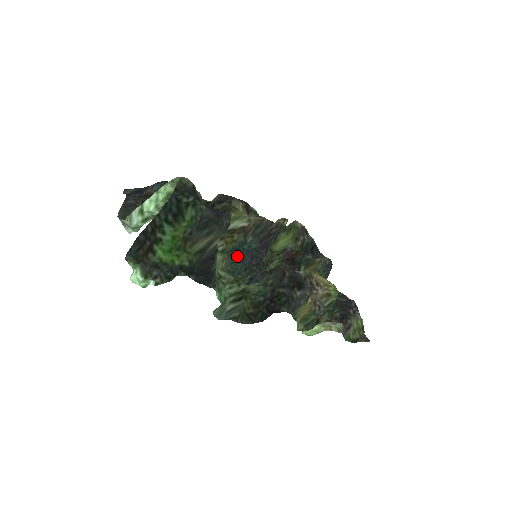
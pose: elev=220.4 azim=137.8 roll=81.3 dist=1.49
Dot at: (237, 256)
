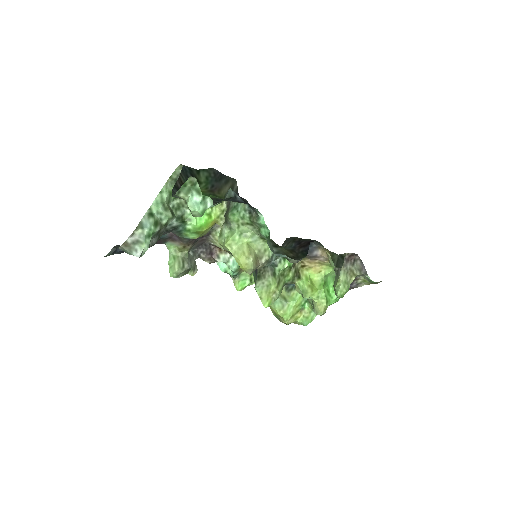
Dot at: occluded
